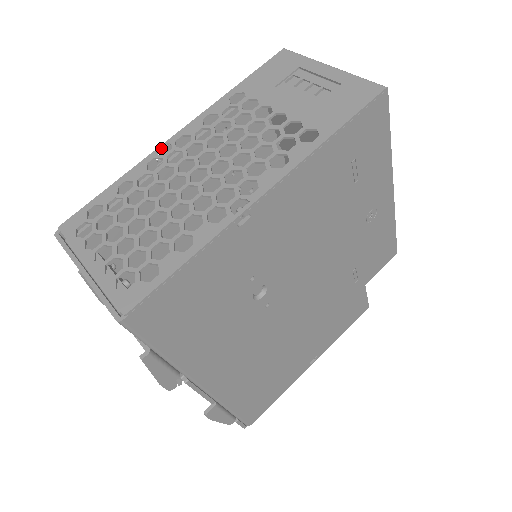
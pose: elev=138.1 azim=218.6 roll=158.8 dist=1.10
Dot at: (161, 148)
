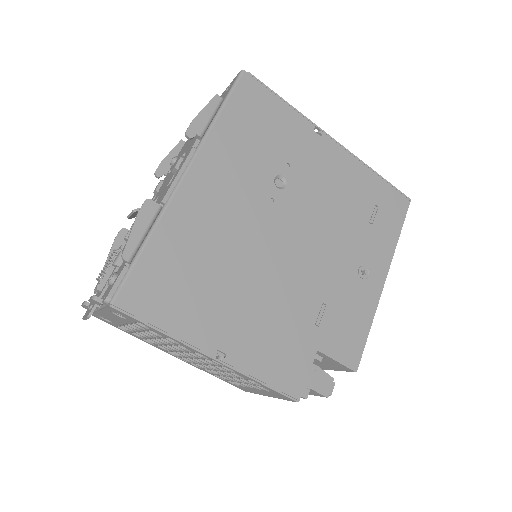
Dot at: occluded
